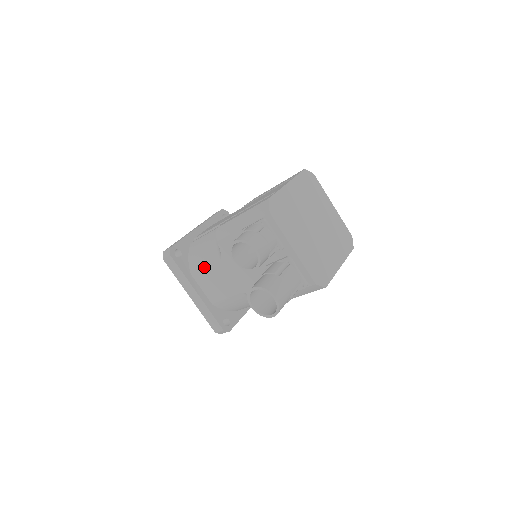
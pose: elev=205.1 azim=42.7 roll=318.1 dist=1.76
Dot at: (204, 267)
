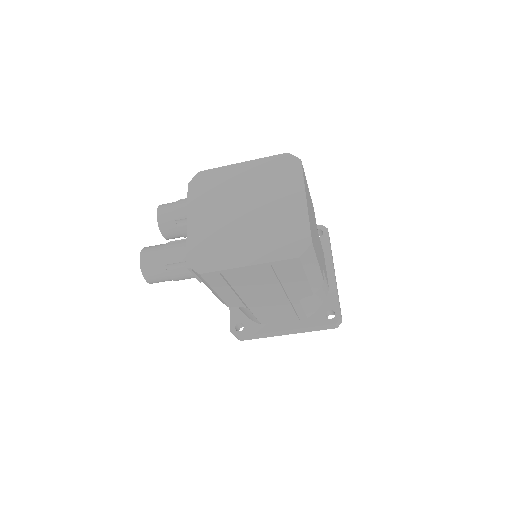
Dot at: occluded
